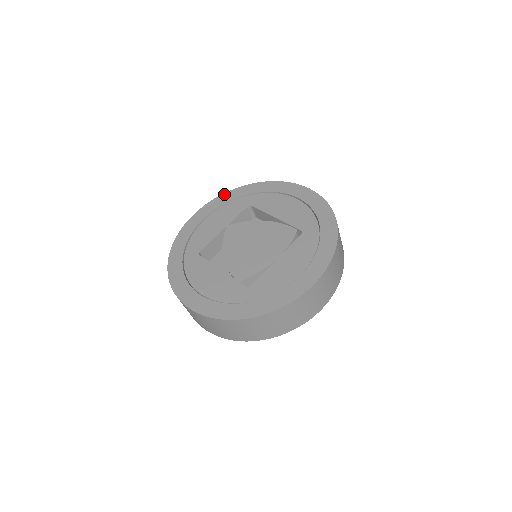
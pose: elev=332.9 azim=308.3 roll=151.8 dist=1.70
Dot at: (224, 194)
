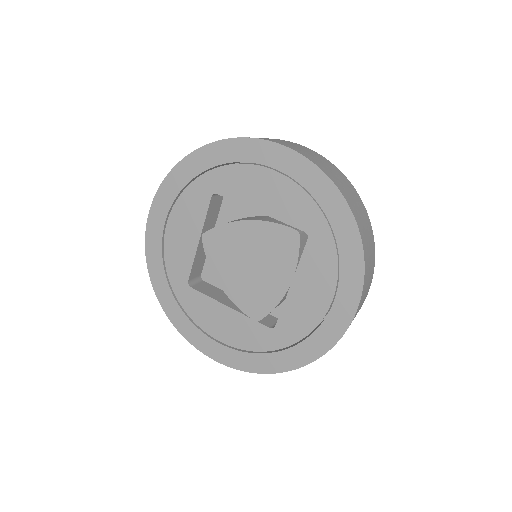
Dot at: (167, 177)
